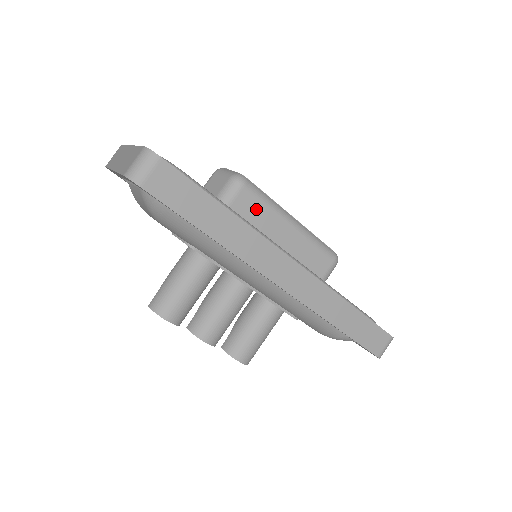
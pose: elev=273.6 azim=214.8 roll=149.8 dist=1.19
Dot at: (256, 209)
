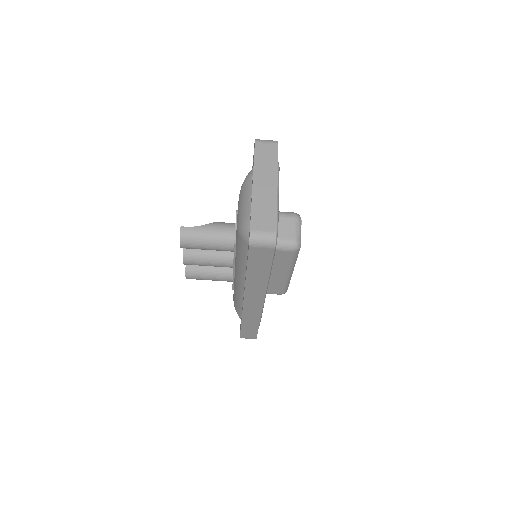
Dot at: (284, 260)
